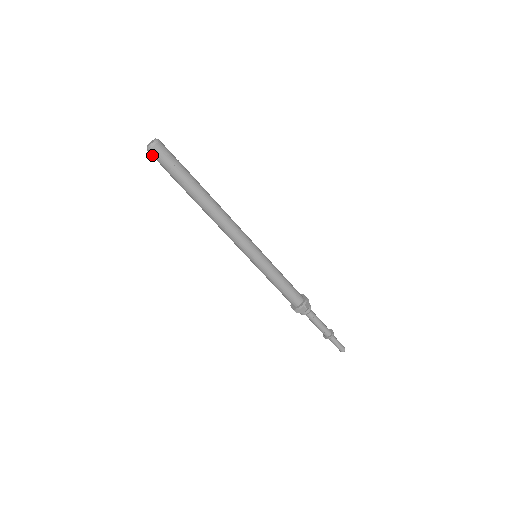
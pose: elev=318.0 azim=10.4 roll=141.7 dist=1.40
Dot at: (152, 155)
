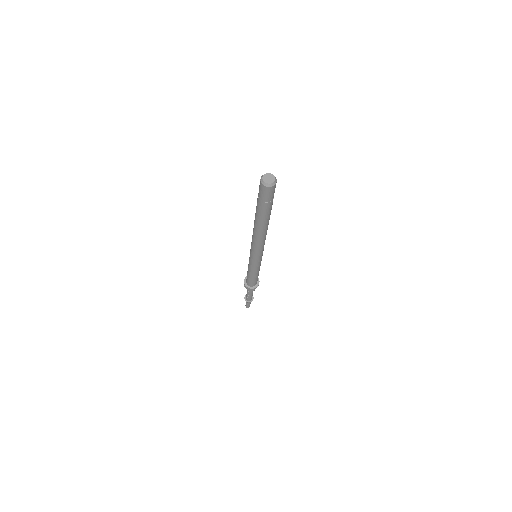
Dot at: (261, 186)
